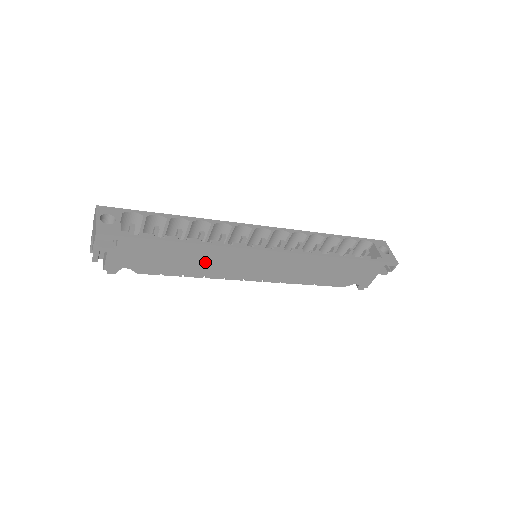
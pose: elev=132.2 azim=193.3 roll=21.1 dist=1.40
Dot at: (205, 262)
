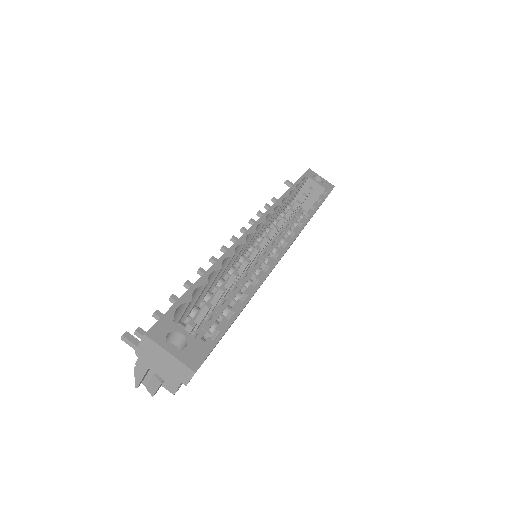
Dot at: occluded
